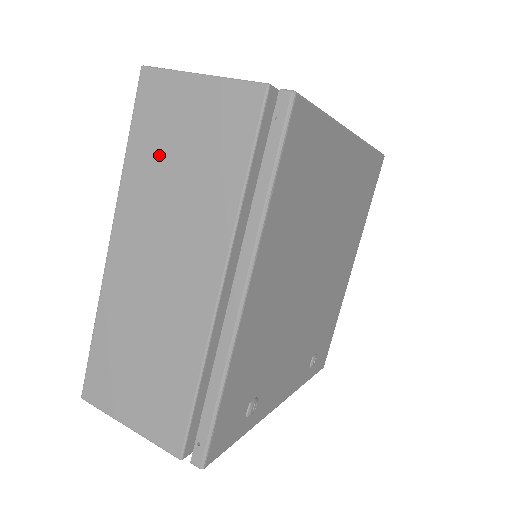
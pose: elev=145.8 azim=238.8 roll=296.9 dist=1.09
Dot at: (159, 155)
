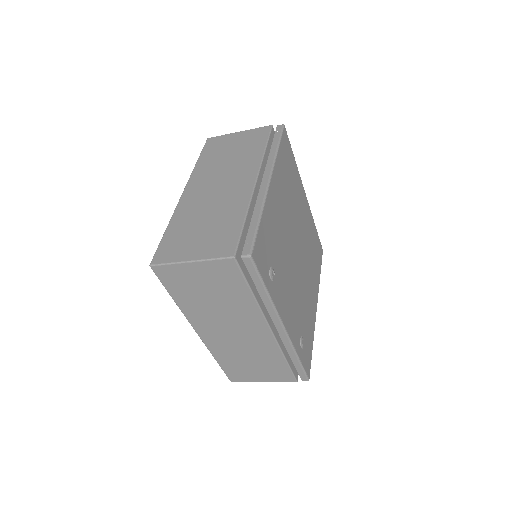
Dot at: (217, 156)
